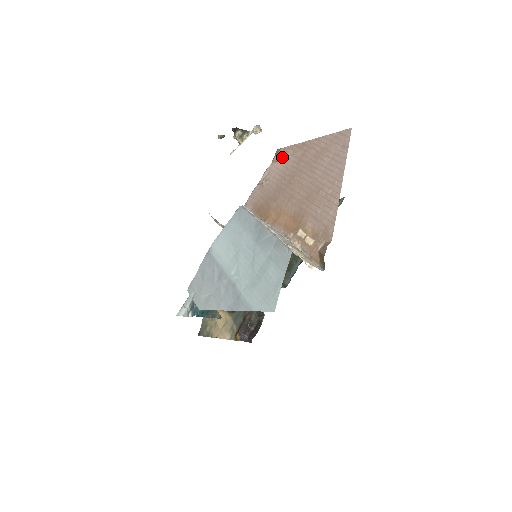
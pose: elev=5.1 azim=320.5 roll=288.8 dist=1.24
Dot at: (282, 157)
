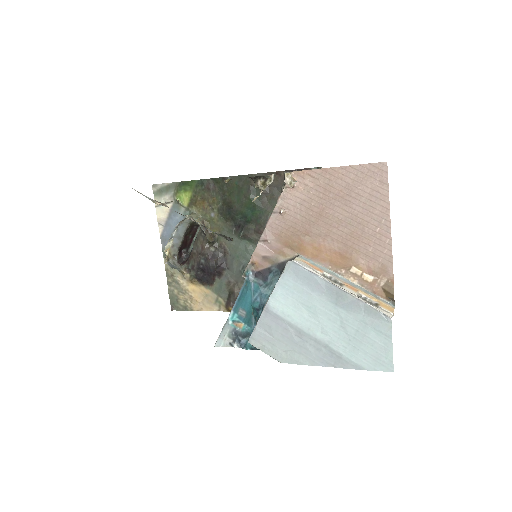
Dot at: (298, 184)
